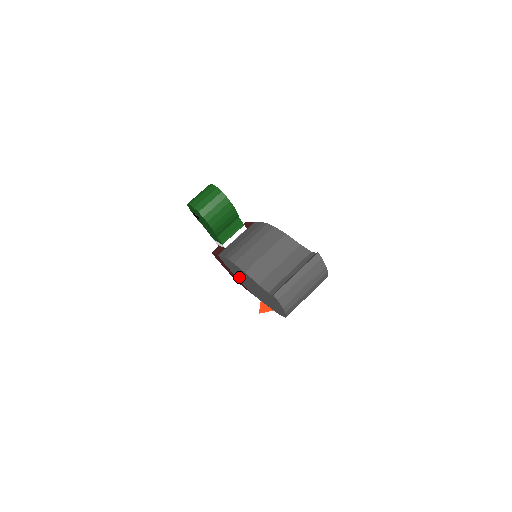
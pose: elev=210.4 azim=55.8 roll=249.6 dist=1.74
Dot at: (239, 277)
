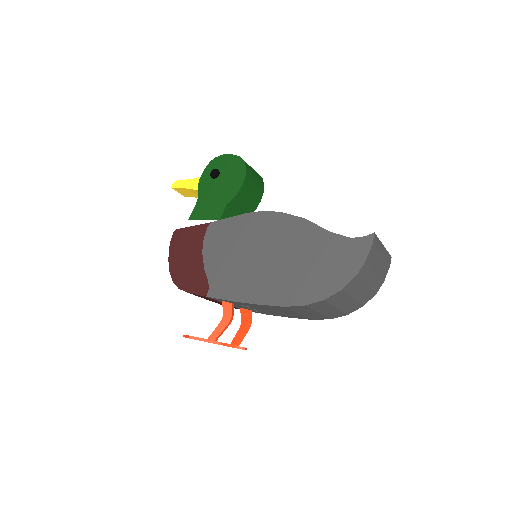
Dot at: (228, 257)
